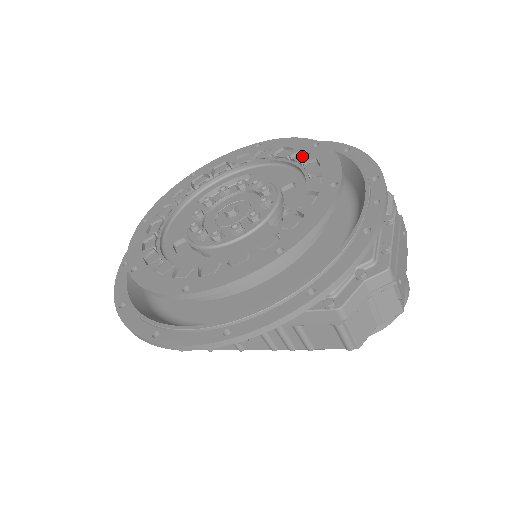
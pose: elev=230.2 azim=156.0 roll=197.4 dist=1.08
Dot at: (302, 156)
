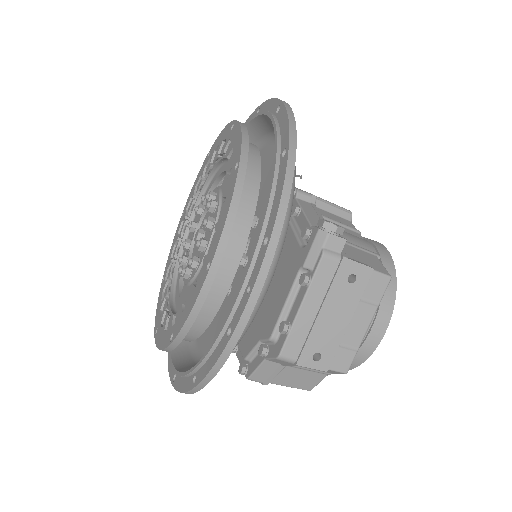
Dot at: (229, 180)
